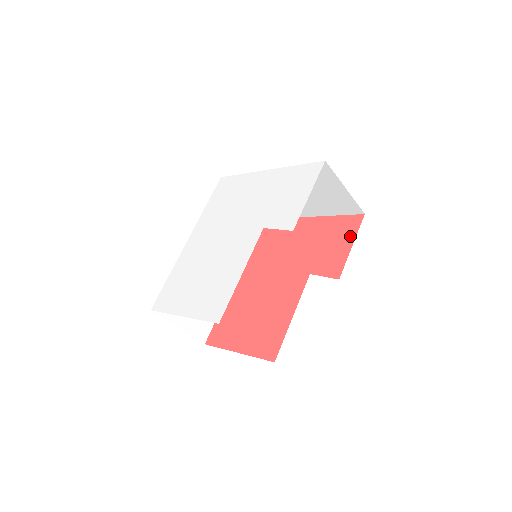
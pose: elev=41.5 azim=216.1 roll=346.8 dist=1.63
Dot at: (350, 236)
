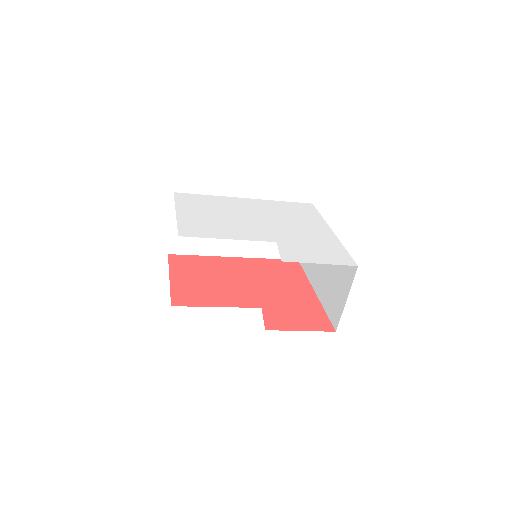
Dot at: (310, 326)
